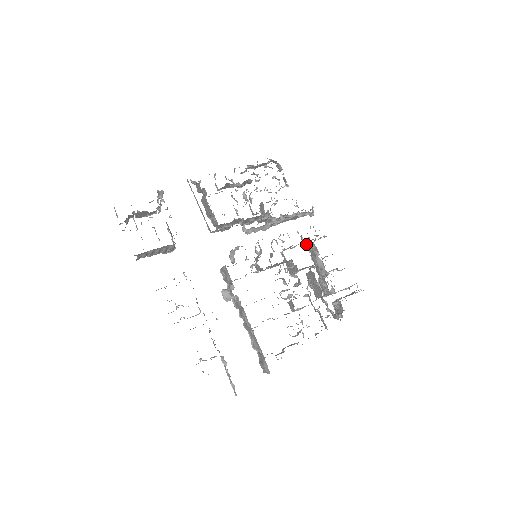
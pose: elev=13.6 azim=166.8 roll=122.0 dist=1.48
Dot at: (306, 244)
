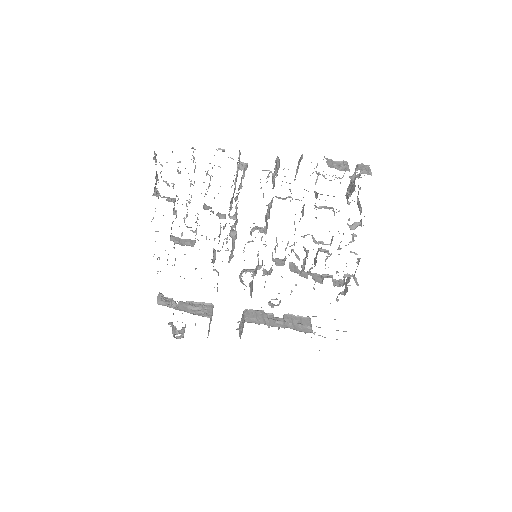
Dot at: occluded
